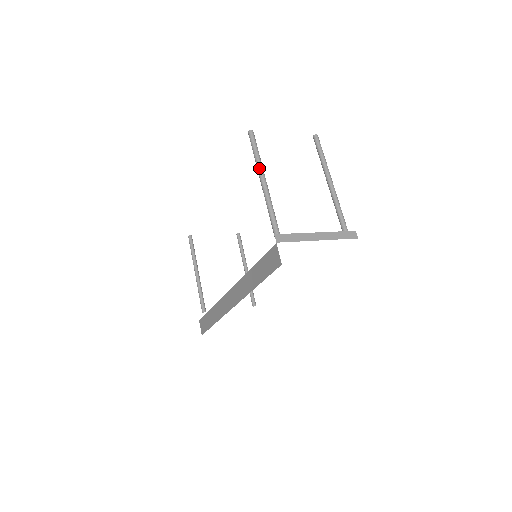
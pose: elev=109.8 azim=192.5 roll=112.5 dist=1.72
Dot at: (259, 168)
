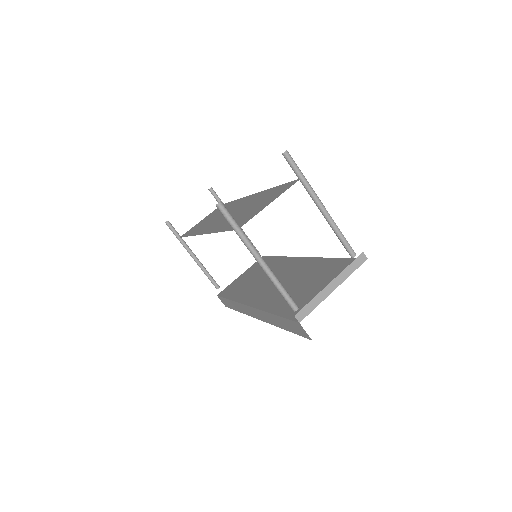
Dot at: (248, 247)
